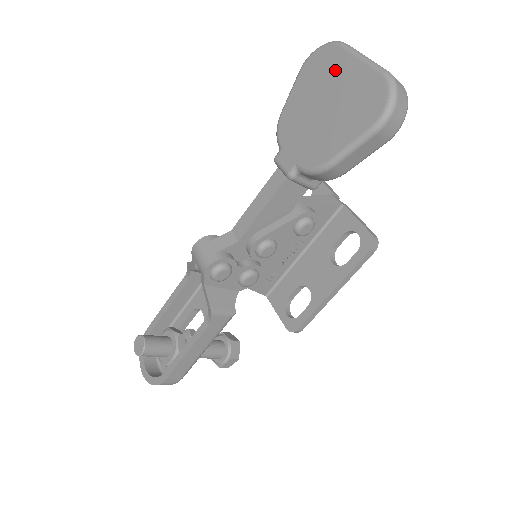
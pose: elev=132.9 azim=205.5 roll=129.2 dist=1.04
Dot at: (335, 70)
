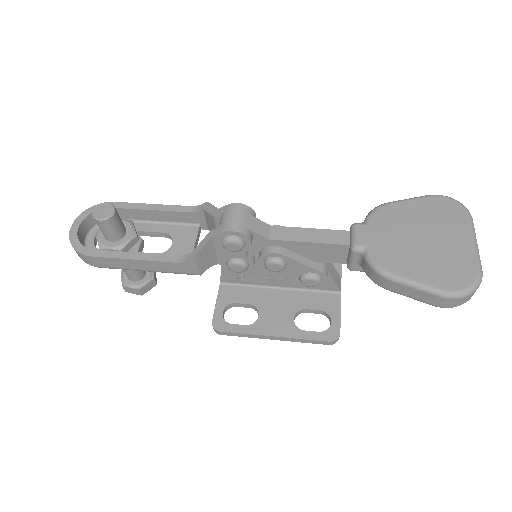
Dot at: (452, 227)
